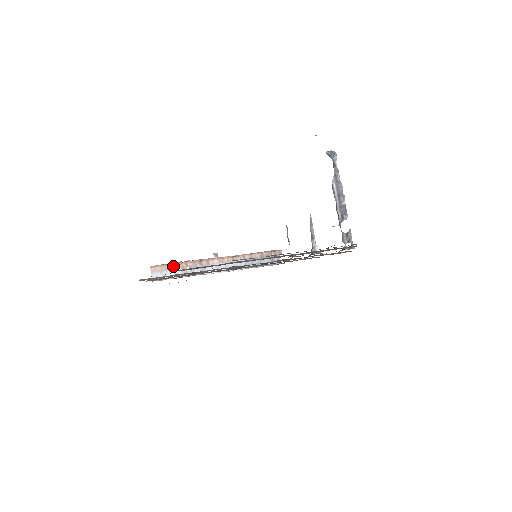
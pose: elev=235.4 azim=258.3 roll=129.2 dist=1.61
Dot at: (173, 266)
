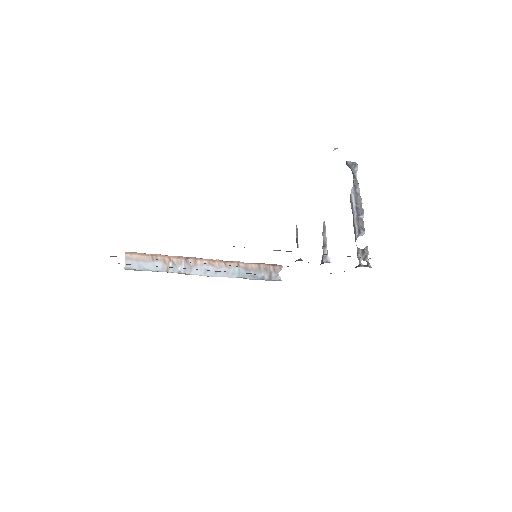
Dot at: (153, 257)
